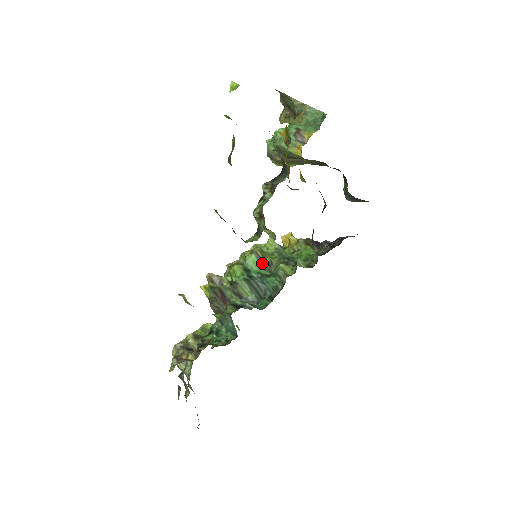
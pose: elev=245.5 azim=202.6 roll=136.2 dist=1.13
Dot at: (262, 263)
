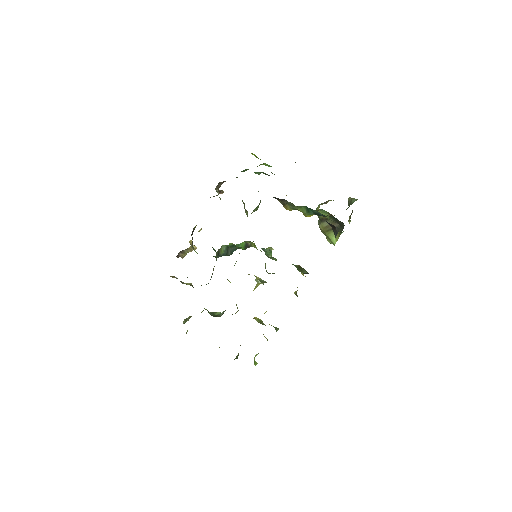
Dot at: (246, 246)
